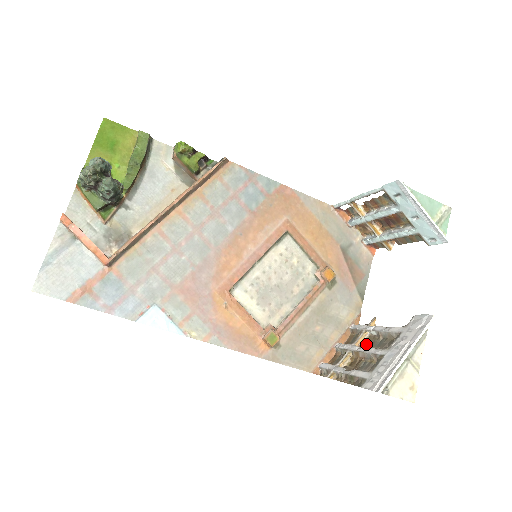
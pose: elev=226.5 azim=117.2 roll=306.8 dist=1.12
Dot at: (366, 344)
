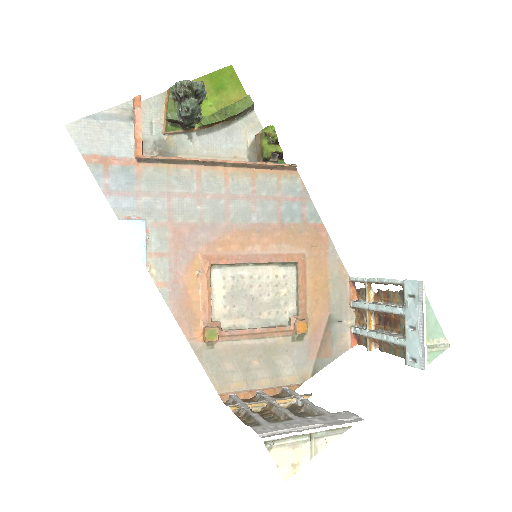
Dot at: (285, 407)
